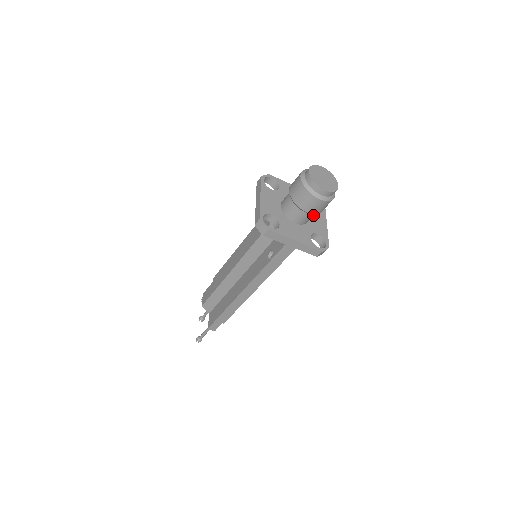
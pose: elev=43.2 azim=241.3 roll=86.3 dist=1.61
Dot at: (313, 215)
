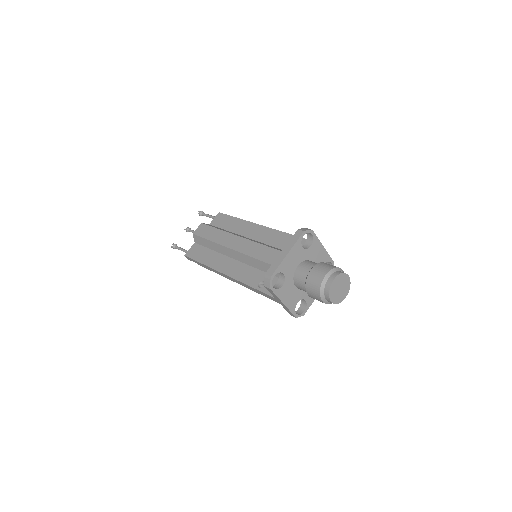
Dot at: occluded
